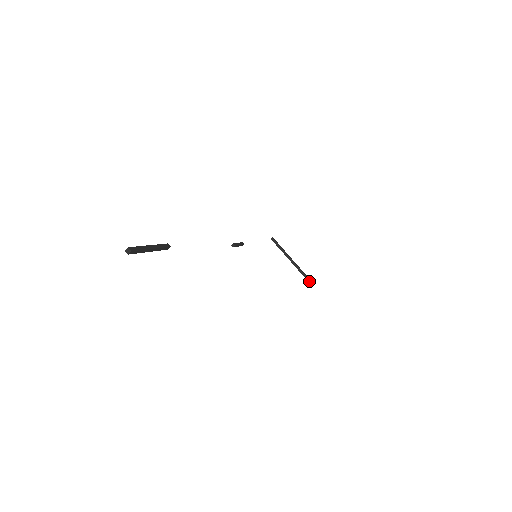
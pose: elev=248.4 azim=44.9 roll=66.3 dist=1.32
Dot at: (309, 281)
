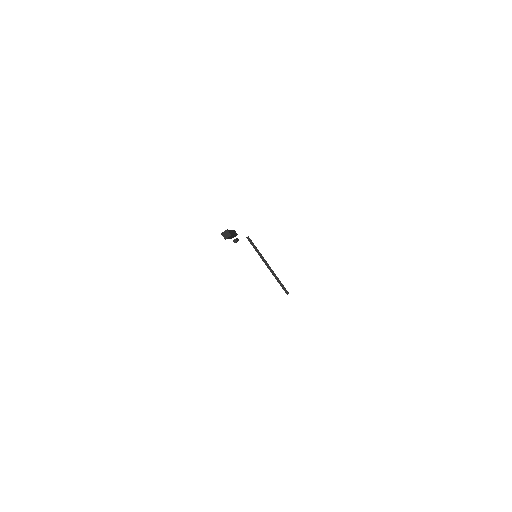
Dot at: (284, 288)
